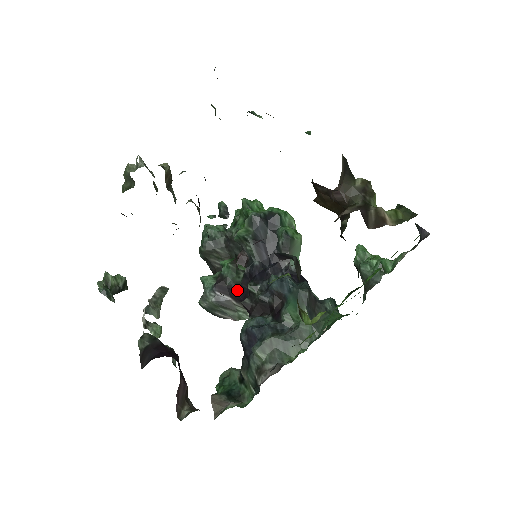
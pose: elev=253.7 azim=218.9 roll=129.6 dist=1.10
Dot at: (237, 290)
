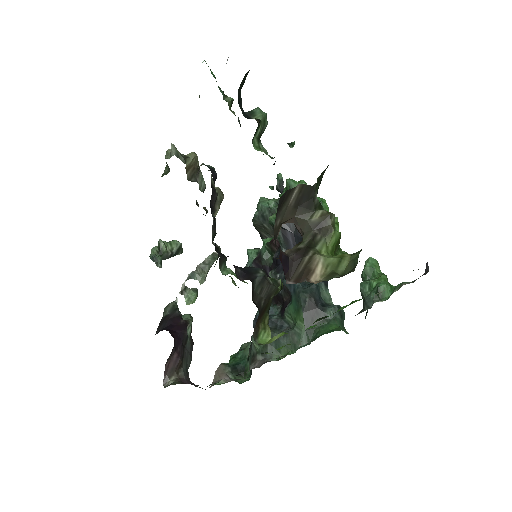
Dot at: (269, 271)
